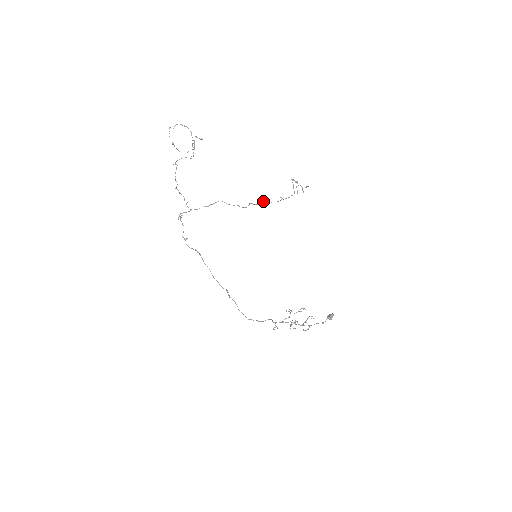
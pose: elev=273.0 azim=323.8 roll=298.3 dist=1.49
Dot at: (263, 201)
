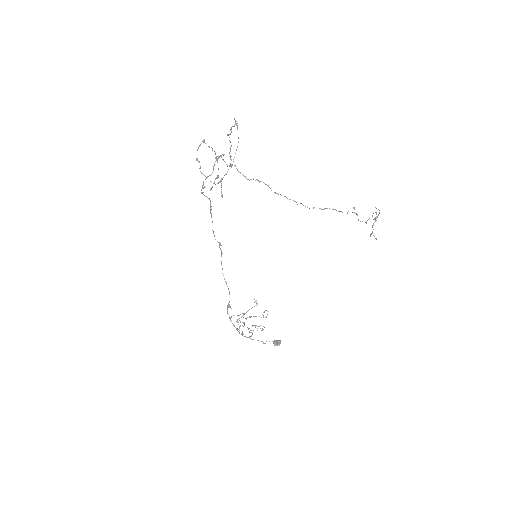
Dot at: (320, 208)
